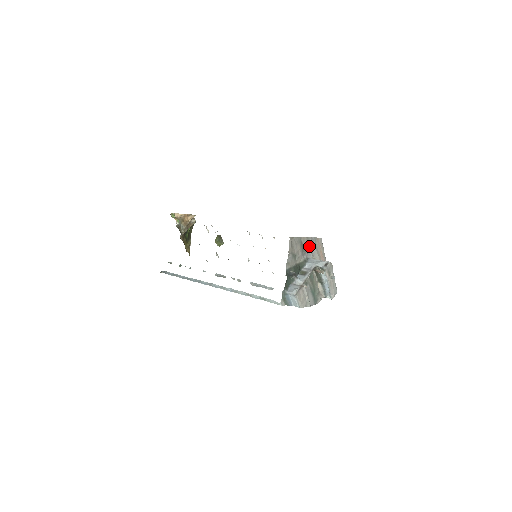
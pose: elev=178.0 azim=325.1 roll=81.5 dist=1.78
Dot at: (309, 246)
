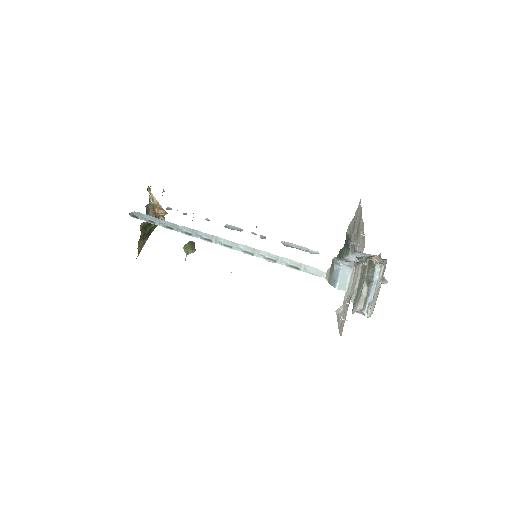
Dot at: (360, 237)
